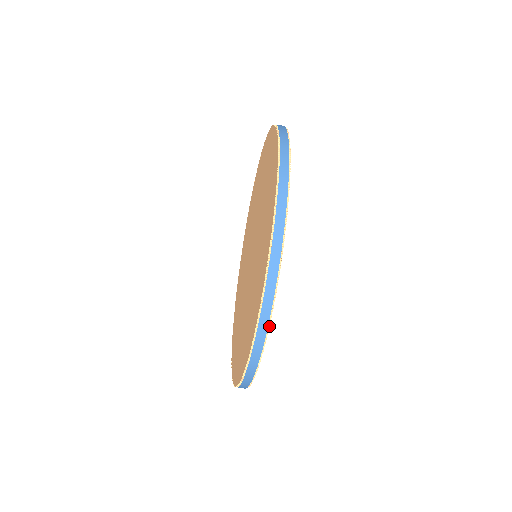
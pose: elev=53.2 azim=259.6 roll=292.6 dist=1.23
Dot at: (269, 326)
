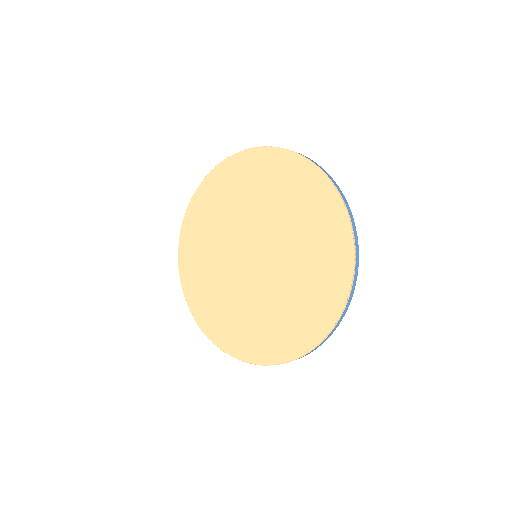
Dot at: occluded
